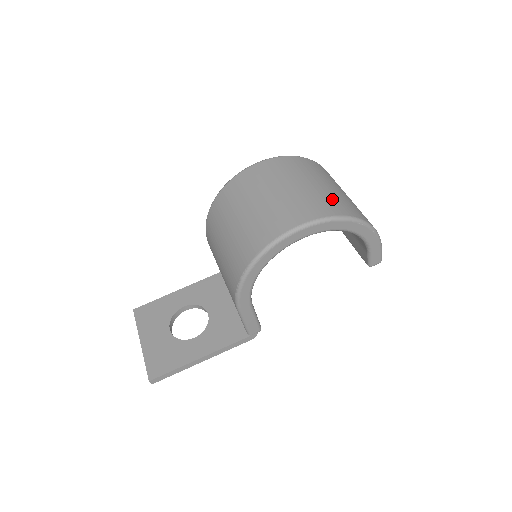
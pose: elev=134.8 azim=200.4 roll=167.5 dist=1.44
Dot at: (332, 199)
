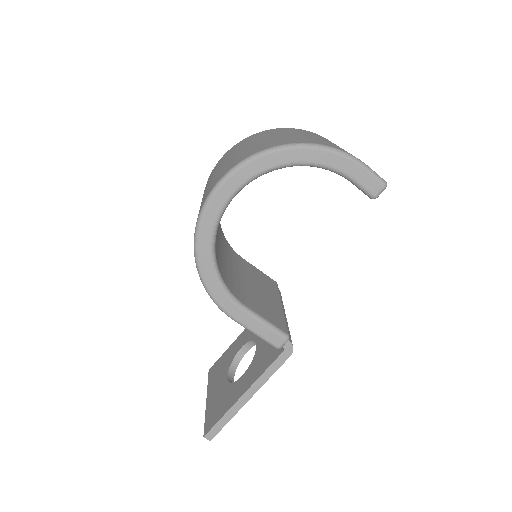
Dot at: (261, 144)
